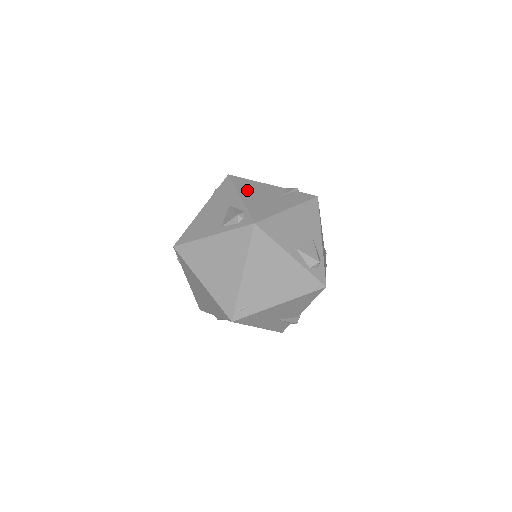
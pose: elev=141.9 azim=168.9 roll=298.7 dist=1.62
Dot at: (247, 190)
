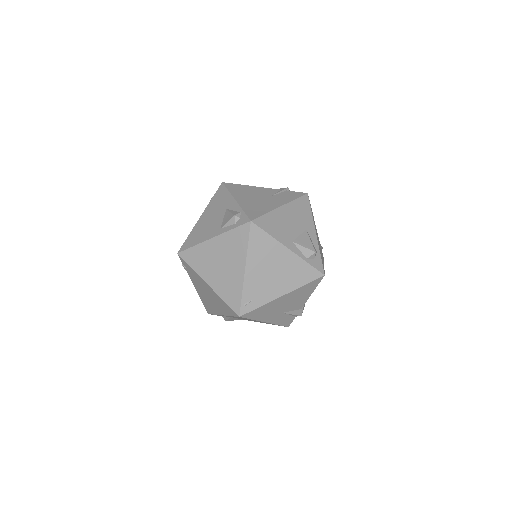
Dot at: (241, 194)
